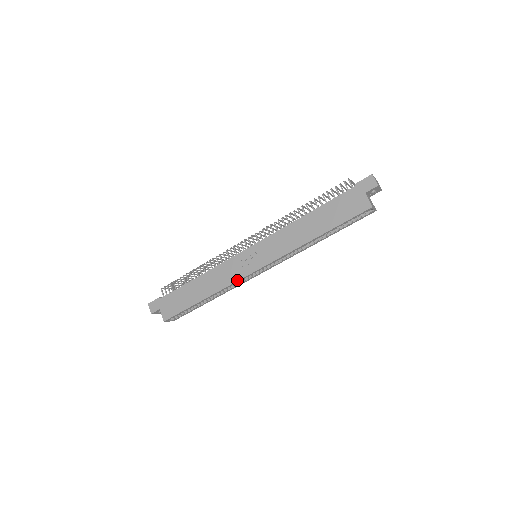
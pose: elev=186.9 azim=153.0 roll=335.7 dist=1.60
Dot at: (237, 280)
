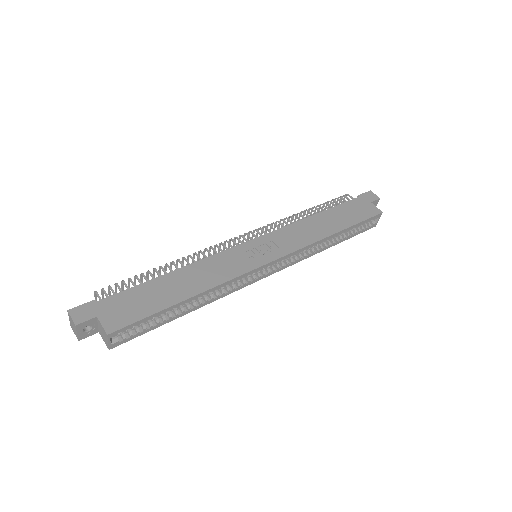
Dot at: (245, 272)
